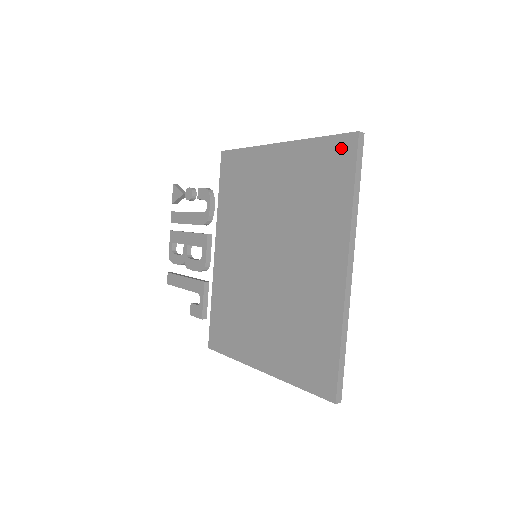
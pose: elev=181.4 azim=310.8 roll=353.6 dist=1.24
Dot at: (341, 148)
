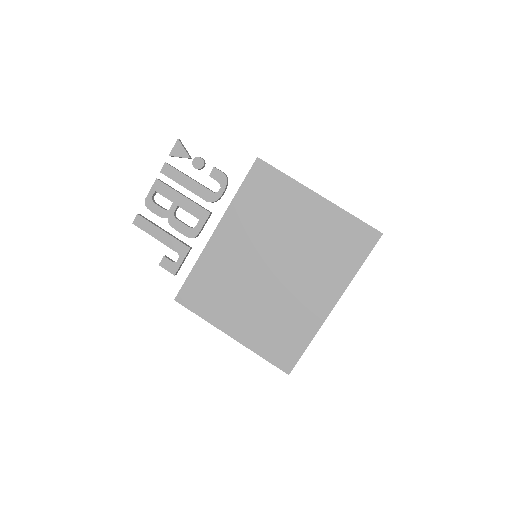
Dot at: (366, 235)
